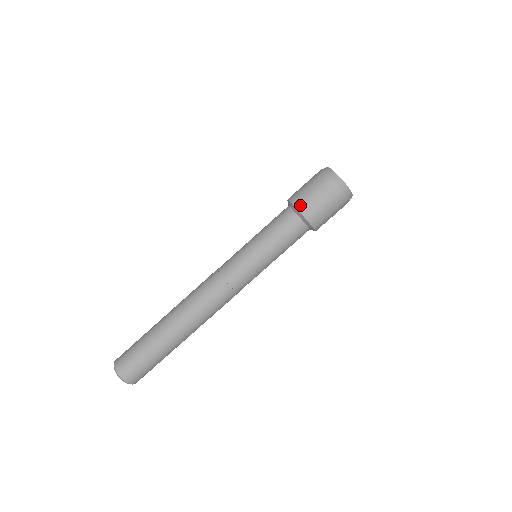
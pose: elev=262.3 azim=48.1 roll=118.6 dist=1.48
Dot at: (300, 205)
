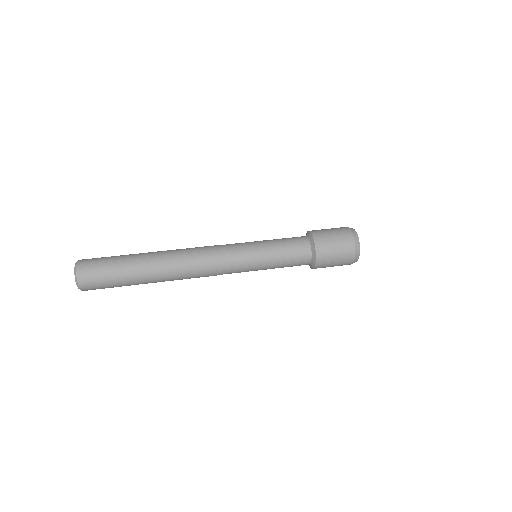
Dot at: occluded
